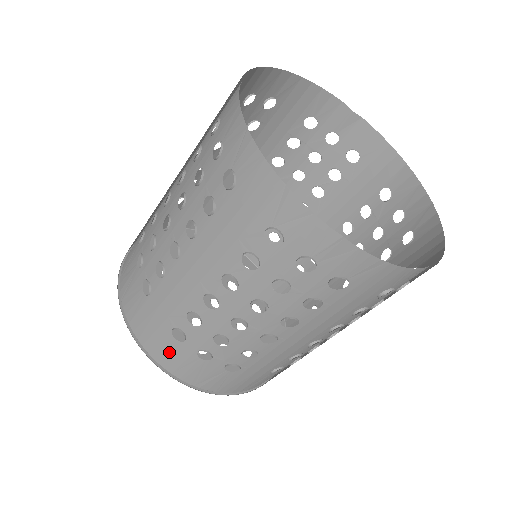
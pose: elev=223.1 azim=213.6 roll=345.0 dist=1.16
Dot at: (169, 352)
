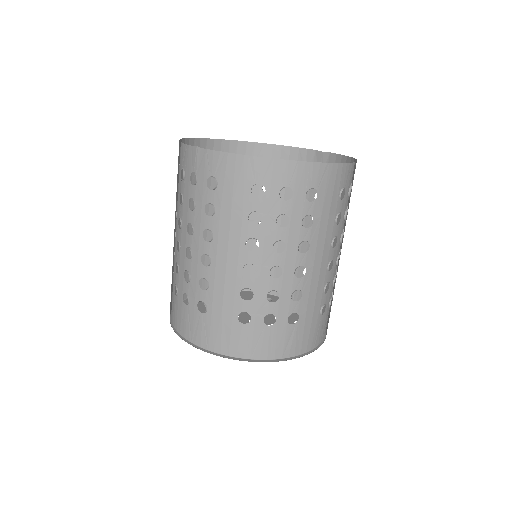
Dot at: (176, 311)
